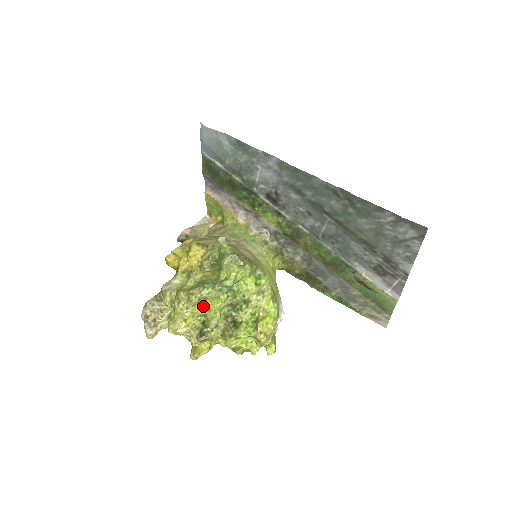
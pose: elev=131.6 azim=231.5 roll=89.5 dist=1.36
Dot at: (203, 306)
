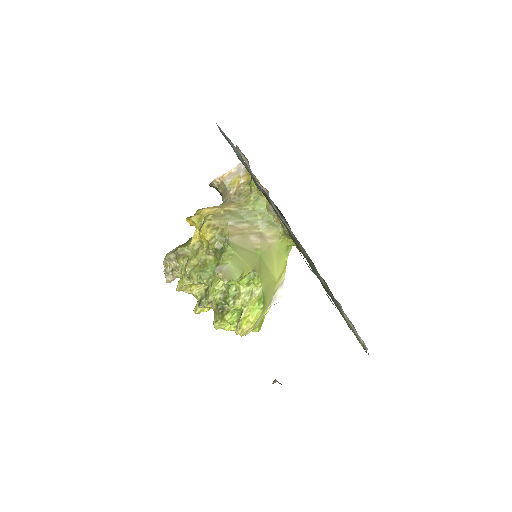
Dot at: occluded
